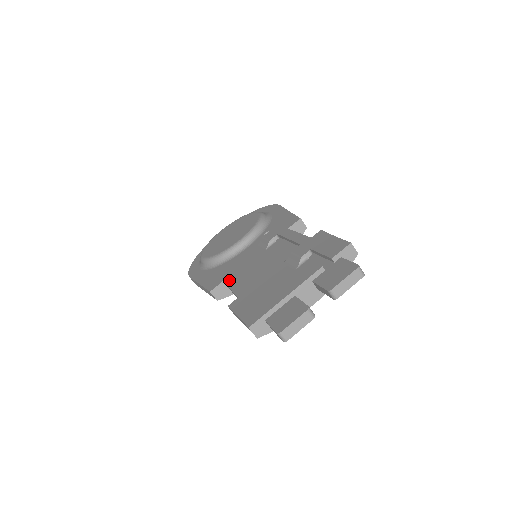
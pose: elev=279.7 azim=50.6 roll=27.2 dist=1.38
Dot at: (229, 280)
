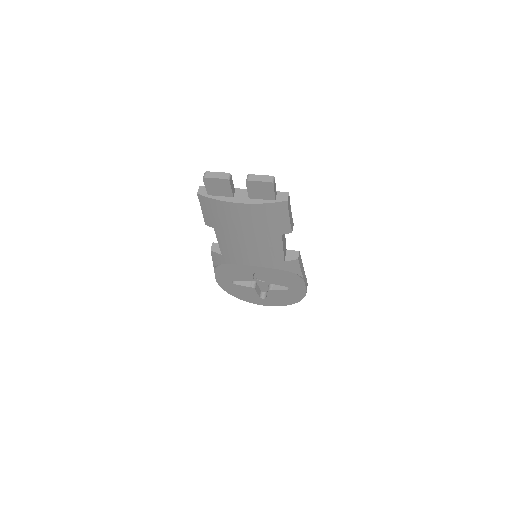
Dot at: occluded
